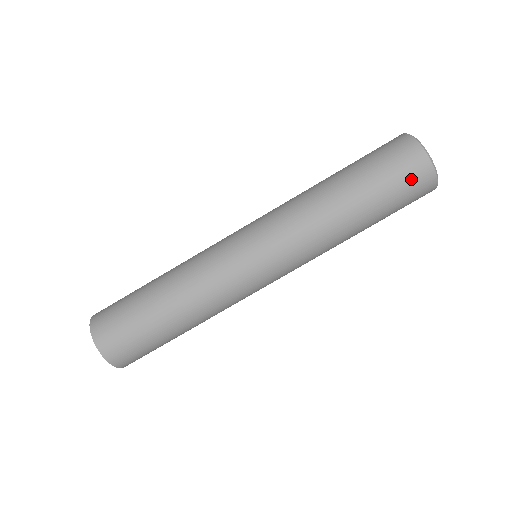
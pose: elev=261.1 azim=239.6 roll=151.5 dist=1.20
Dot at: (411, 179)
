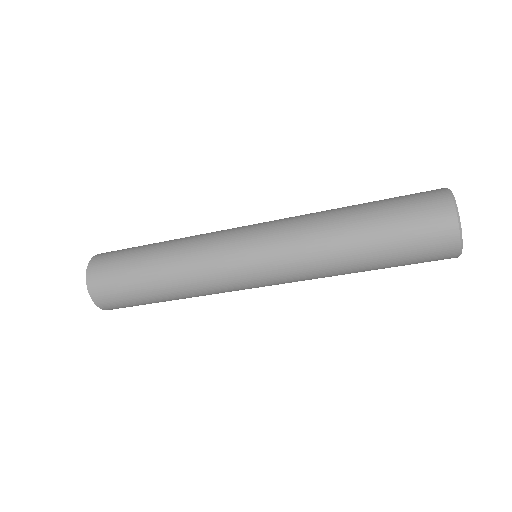
Dot at: (432, 260)
